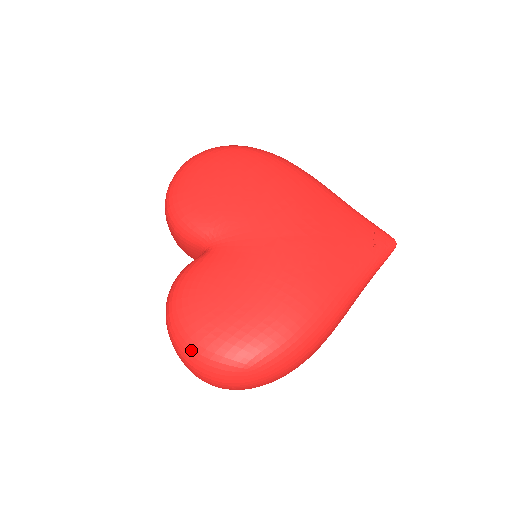
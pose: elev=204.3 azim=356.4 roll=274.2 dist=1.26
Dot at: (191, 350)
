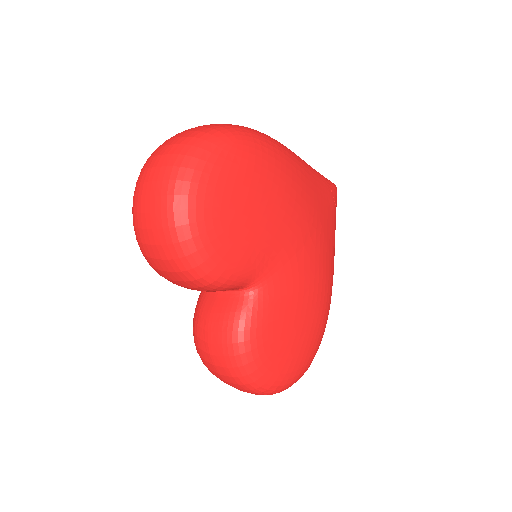
Dot at: (277, 388)
